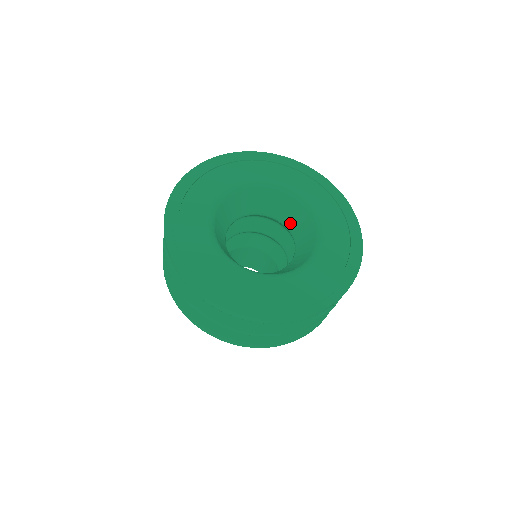
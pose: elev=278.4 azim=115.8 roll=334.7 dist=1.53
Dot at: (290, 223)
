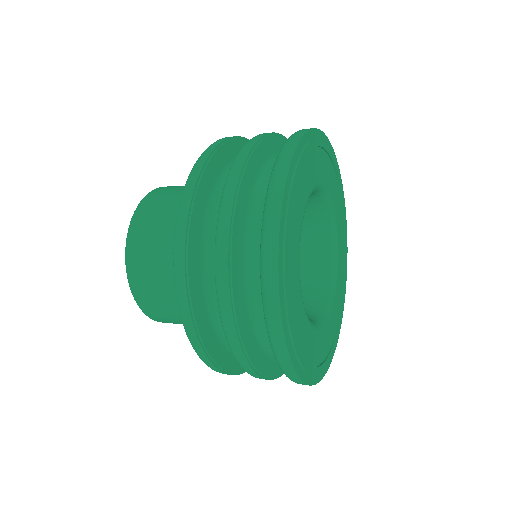
Dot at: (307, 259)
